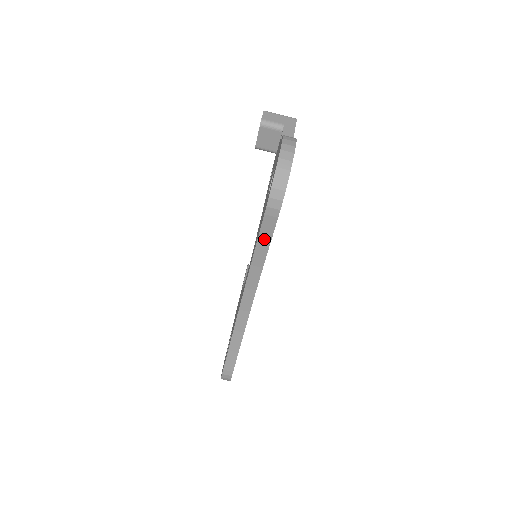
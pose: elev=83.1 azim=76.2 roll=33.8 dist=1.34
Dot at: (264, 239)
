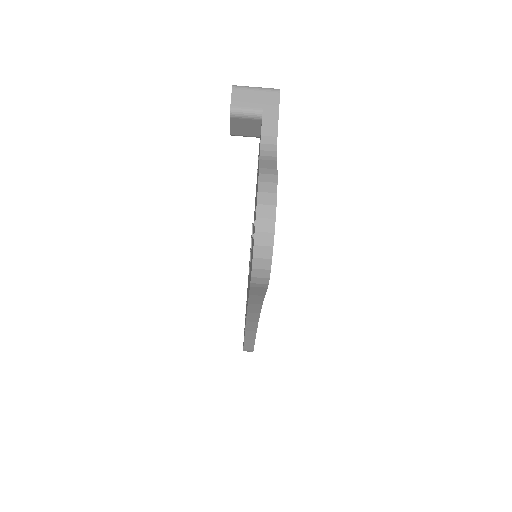
Dot at: (256, 294)
